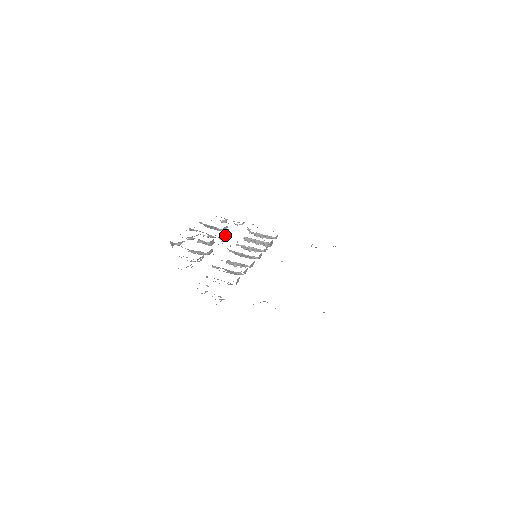
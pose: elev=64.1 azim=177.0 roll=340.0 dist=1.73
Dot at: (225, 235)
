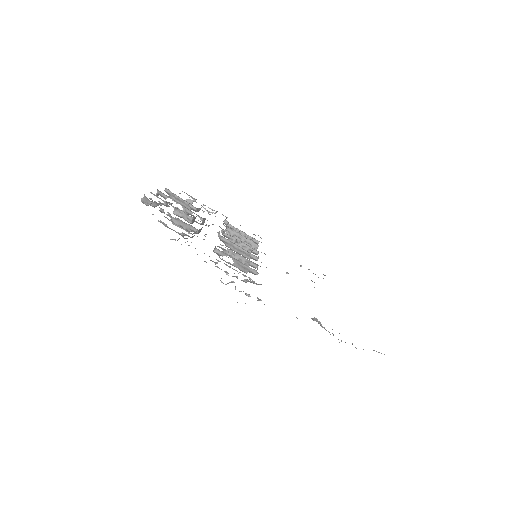
Dot at: occluded
